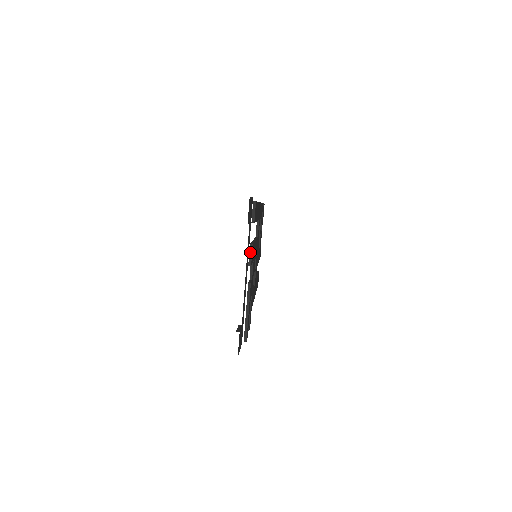
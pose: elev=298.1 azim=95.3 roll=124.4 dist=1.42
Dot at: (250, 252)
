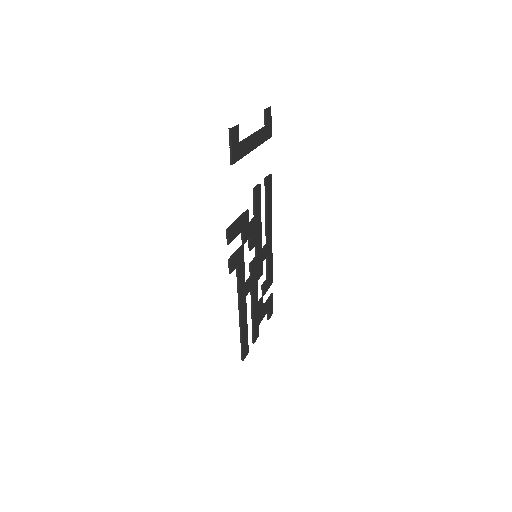
Dot at: (257, 185)
